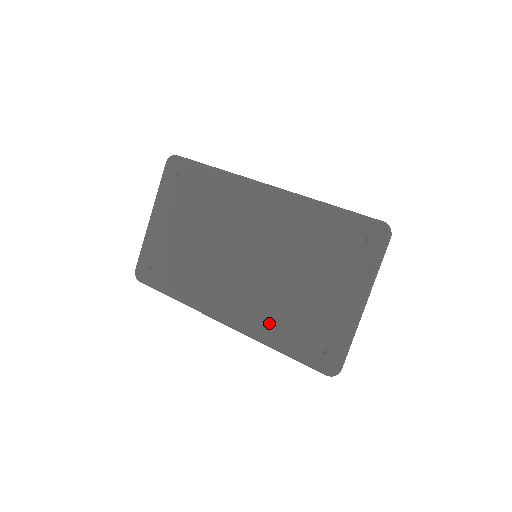
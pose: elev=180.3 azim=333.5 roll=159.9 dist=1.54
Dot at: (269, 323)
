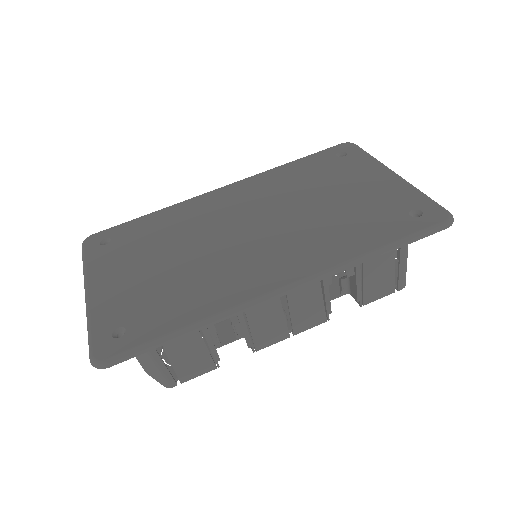
Dot at: (339, 242)
